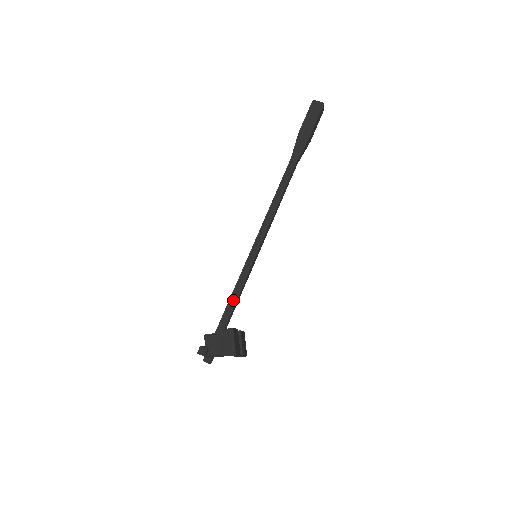
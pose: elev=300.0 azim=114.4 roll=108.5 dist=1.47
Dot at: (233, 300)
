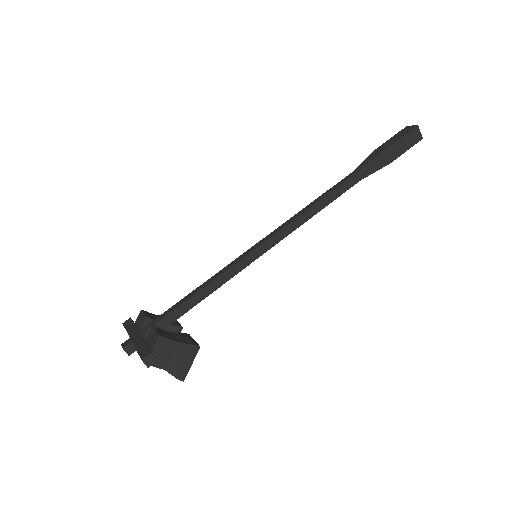
Dot at: (203, 294)
